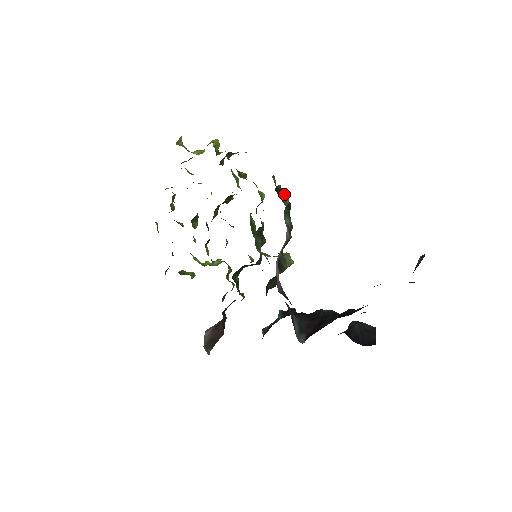
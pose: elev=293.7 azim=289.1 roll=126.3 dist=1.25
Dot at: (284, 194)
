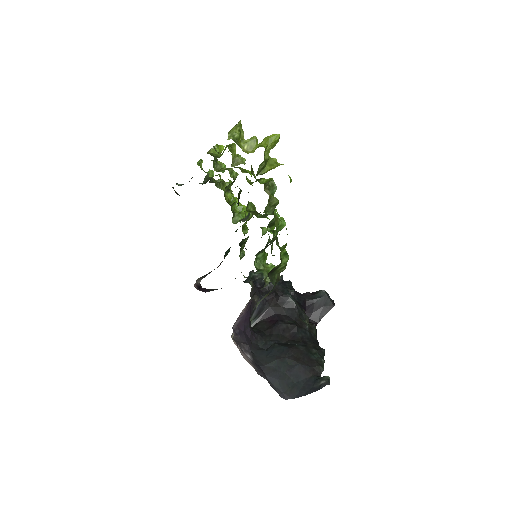
Dot at: (282, 266)
